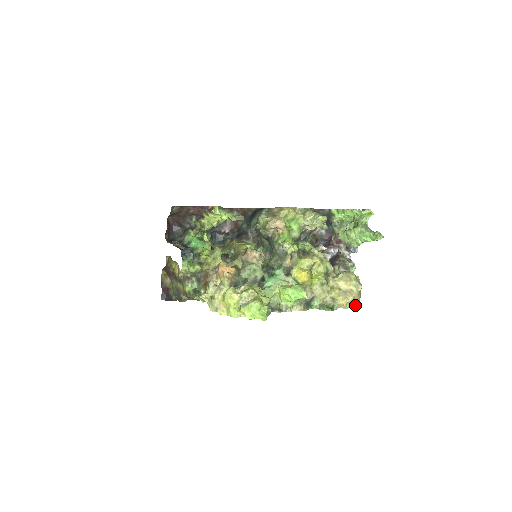
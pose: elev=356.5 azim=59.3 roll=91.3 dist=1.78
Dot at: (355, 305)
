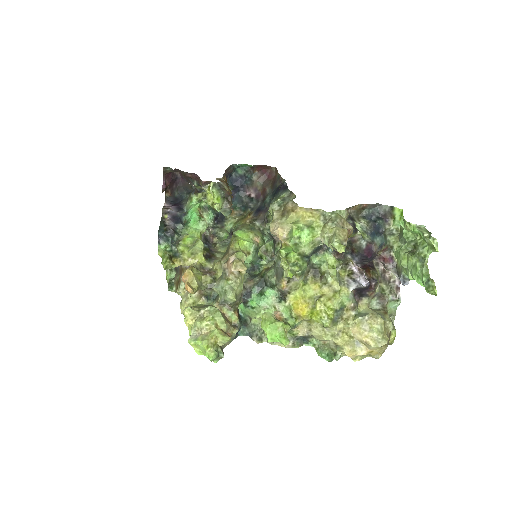
Dot at: (374, 357)
